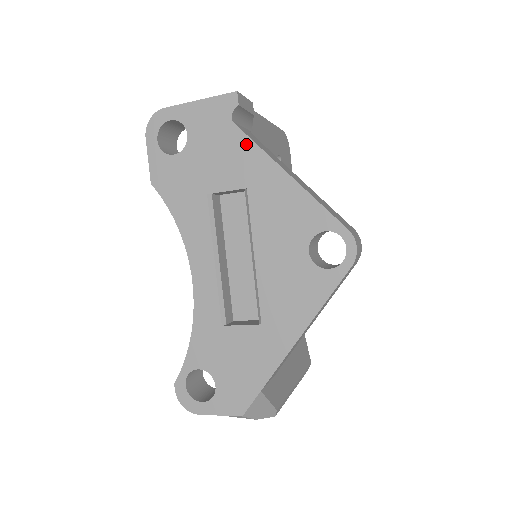
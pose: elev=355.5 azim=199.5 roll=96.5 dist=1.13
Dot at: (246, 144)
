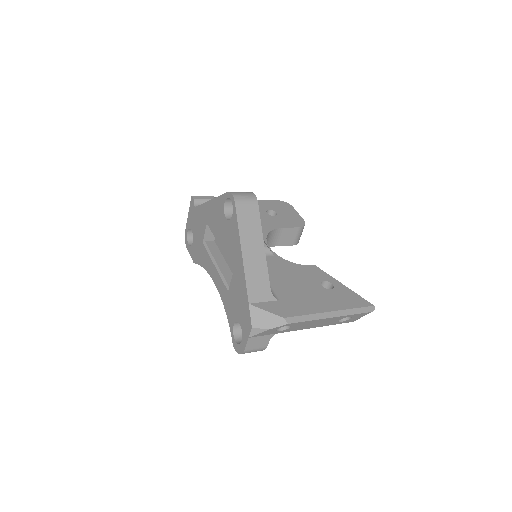
Dot at: (200, 209)
